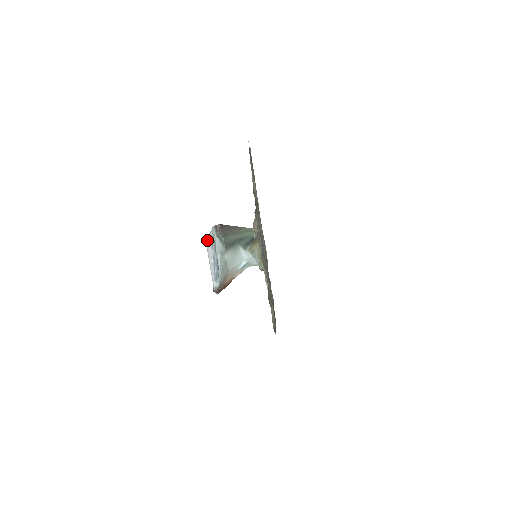
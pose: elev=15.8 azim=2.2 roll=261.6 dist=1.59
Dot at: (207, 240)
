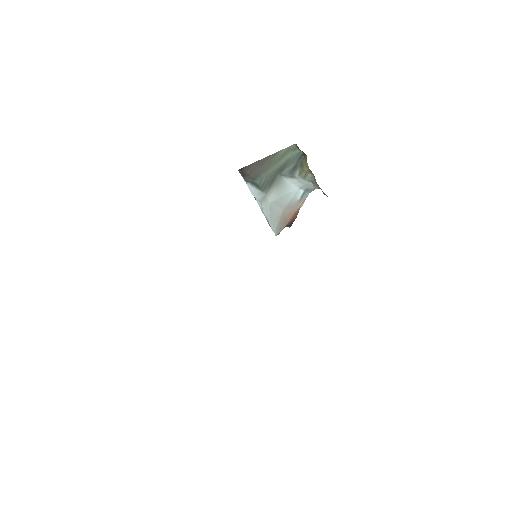
Dot at: occluded
